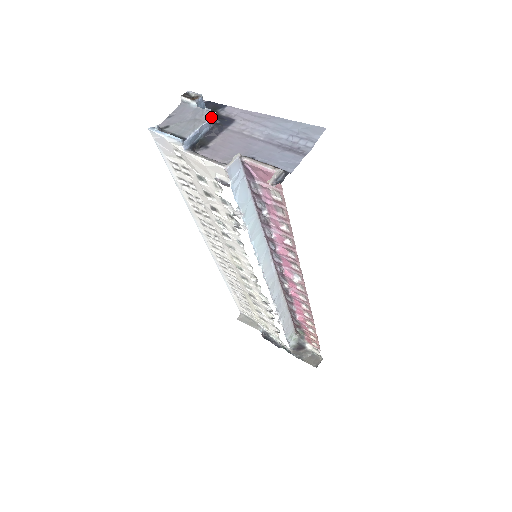
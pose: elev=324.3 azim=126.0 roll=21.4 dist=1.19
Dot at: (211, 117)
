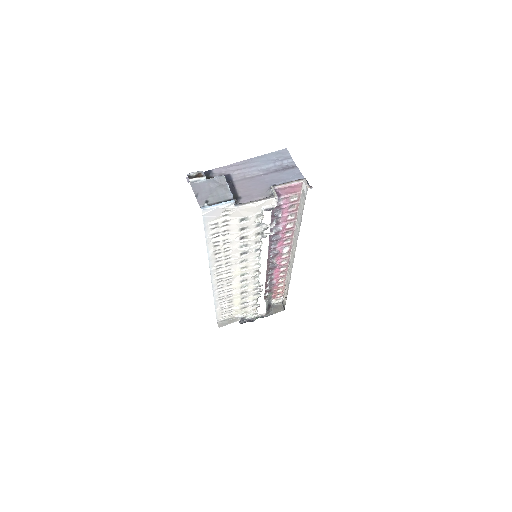
Dot at: (225, 179)
